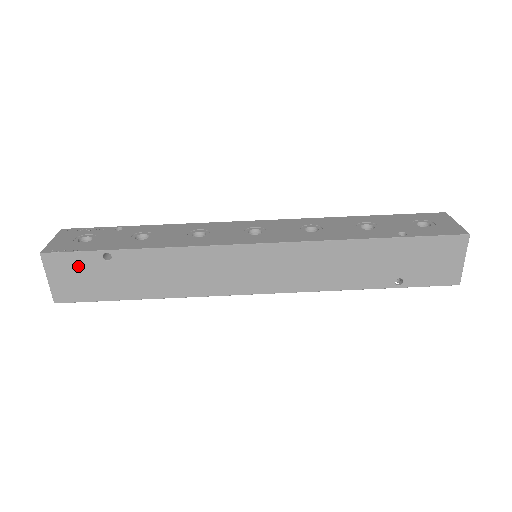
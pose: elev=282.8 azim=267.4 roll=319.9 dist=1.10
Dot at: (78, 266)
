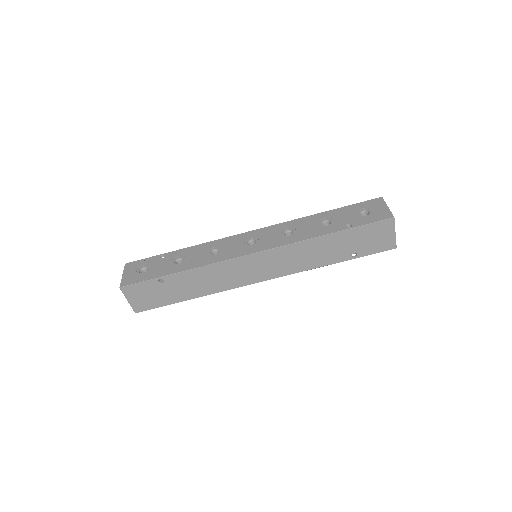
Dot at: (144, 290)
